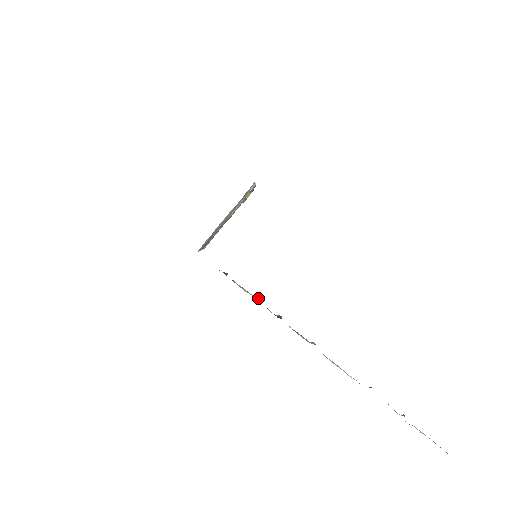
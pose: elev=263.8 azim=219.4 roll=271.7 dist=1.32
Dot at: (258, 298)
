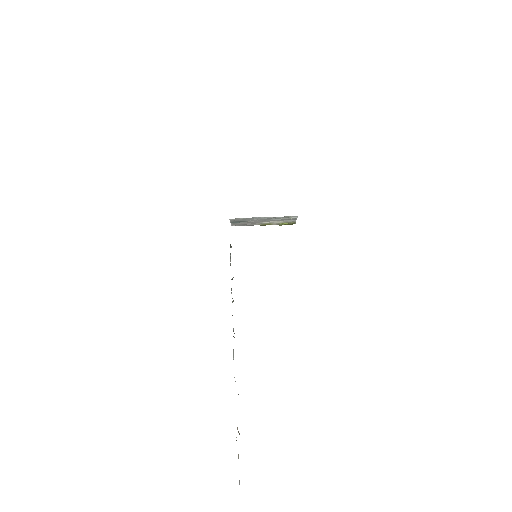
Dot at: occluded
